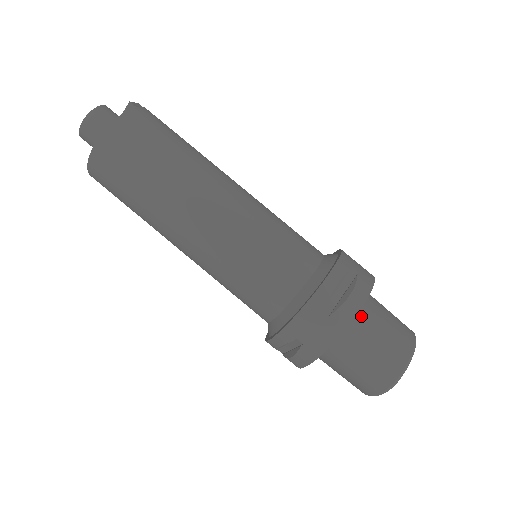
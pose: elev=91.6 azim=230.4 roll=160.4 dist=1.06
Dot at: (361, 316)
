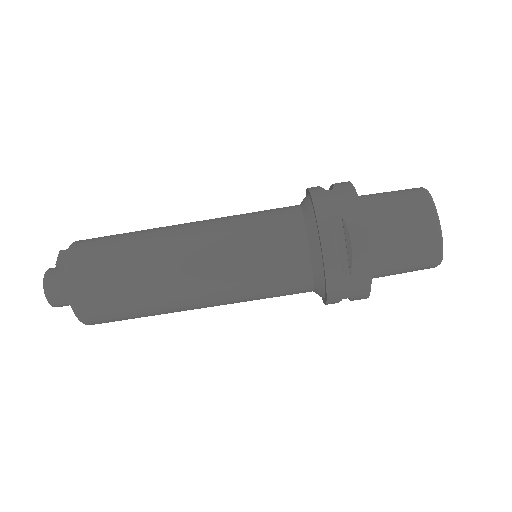
Dot at: (373, 238)
